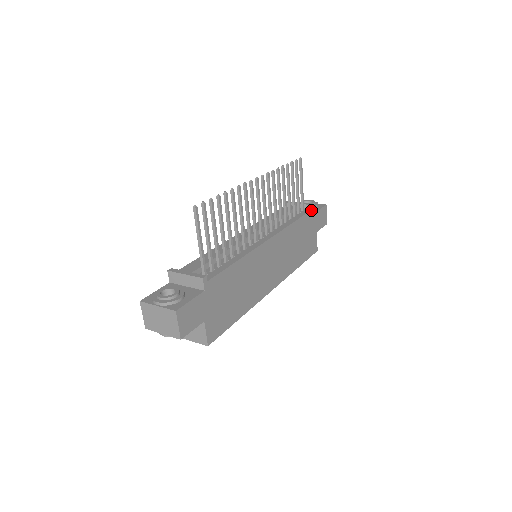
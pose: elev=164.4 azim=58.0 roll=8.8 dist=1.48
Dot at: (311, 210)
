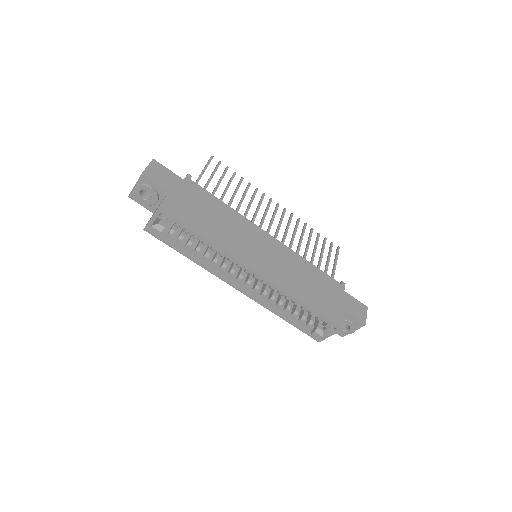
Dot at: (339, 283)
